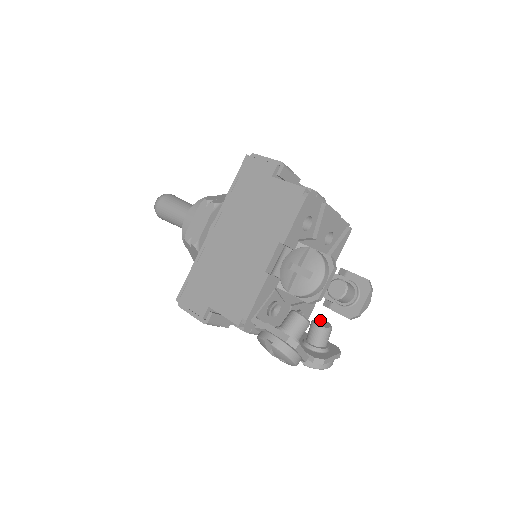
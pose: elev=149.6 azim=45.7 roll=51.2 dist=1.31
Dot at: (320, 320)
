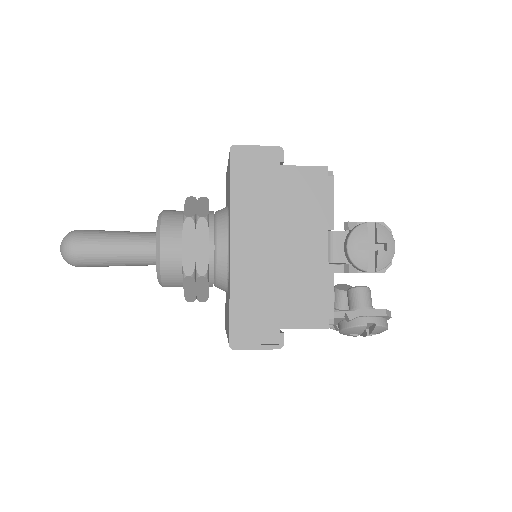
Dot at: (338, 286)
